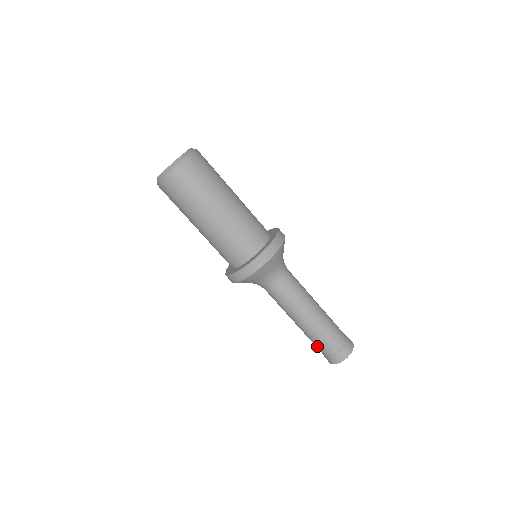
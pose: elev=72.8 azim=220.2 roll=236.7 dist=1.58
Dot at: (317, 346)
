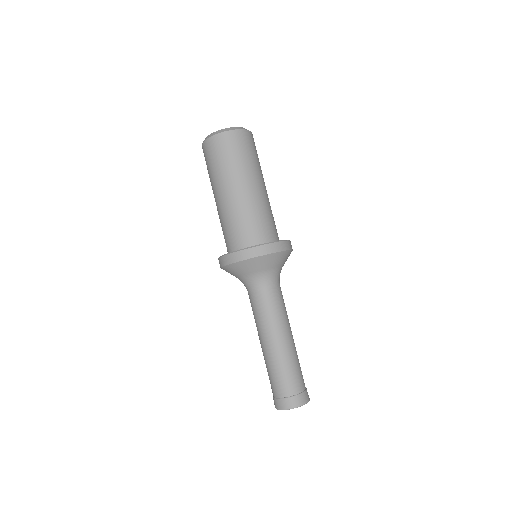
Dot at: occluded
